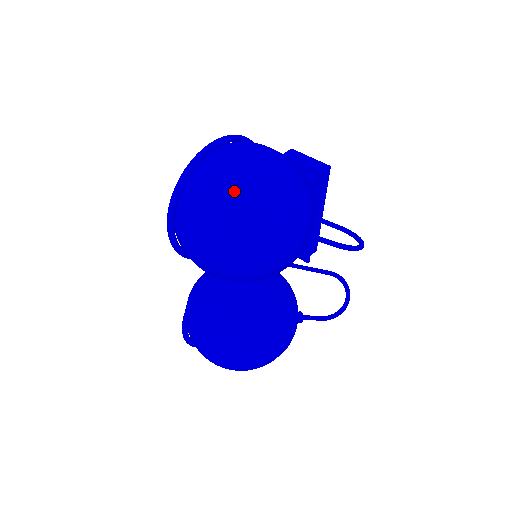
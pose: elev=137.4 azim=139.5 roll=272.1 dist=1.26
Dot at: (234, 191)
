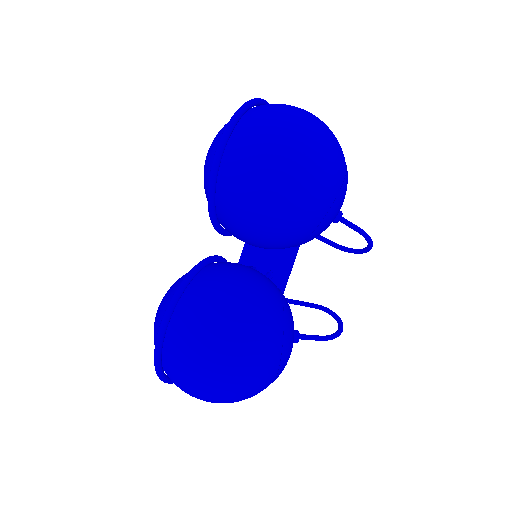
Dot at: (305, 116)
